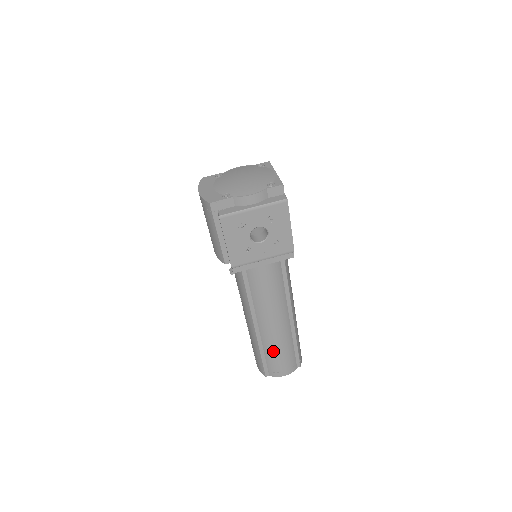
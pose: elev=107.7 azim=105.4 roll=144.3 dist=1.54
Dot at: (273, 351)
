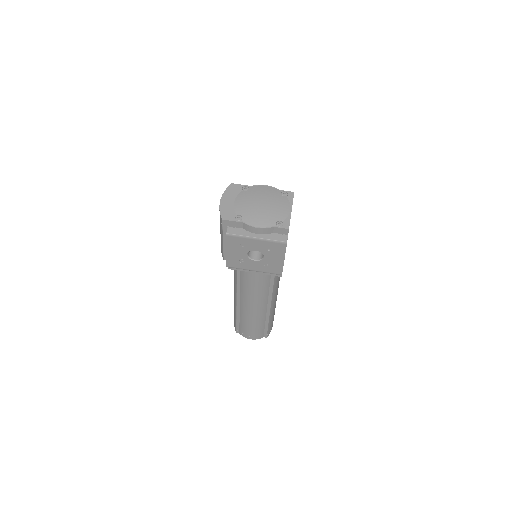
Dot at: (246, 322)
